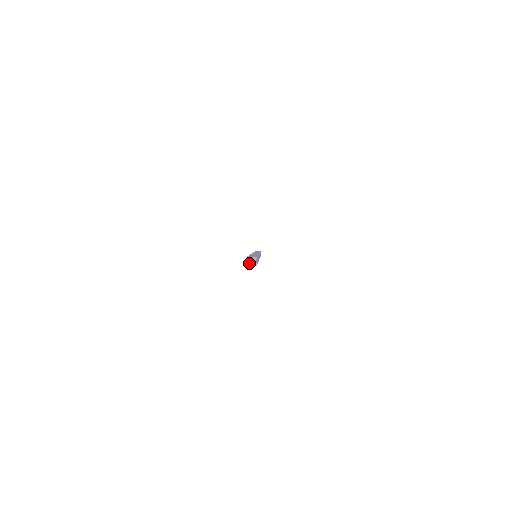
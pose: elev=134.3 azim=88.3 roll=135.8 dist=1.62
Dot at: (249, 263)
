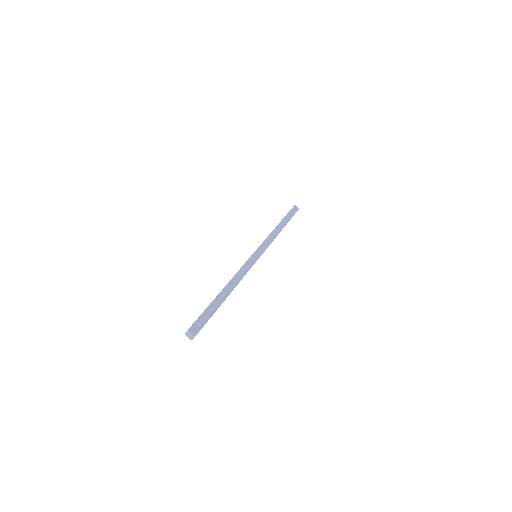
Dot at: (187, 335)
